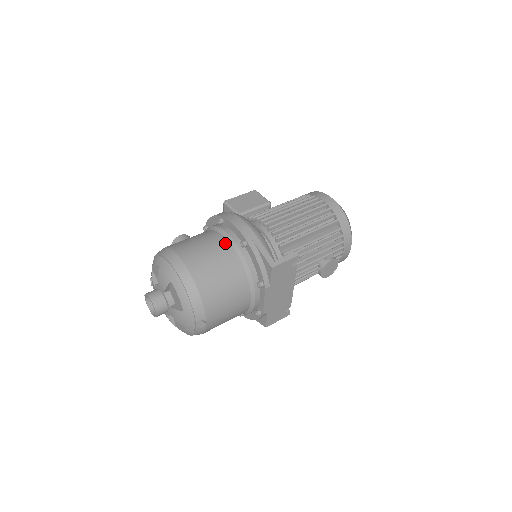
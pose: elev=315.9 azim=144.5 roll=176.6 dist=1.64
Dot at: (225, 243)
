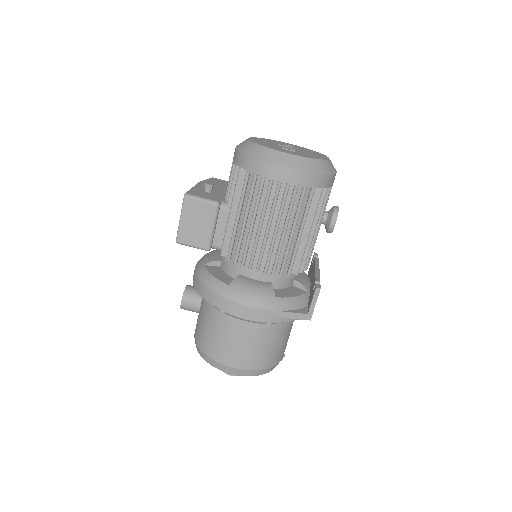
Dot at: (250, 327)
